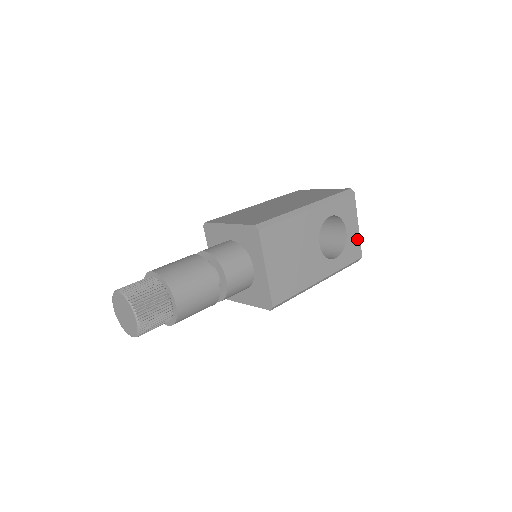
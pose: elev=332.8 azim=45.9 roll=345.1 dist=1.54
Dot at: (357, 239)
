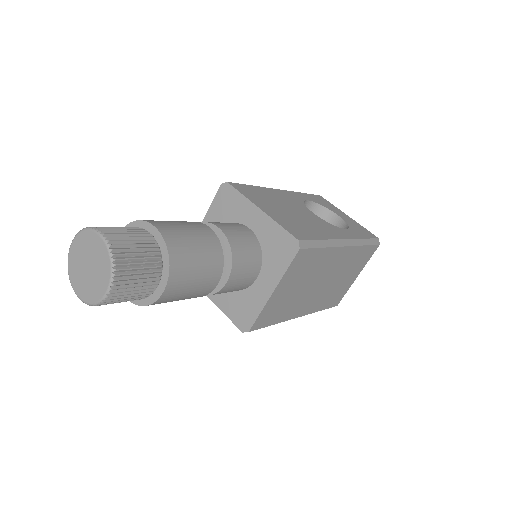
Dot at: (357, 225)
